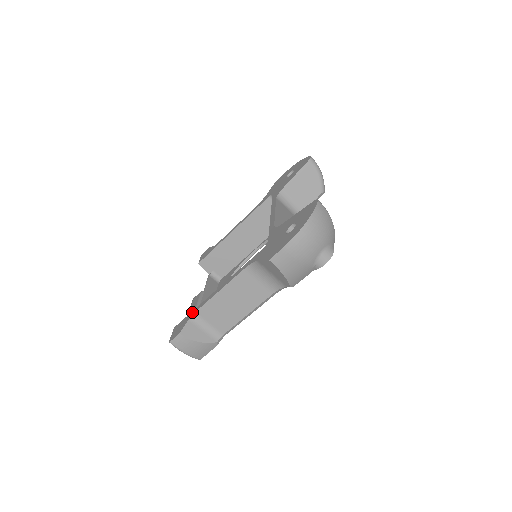
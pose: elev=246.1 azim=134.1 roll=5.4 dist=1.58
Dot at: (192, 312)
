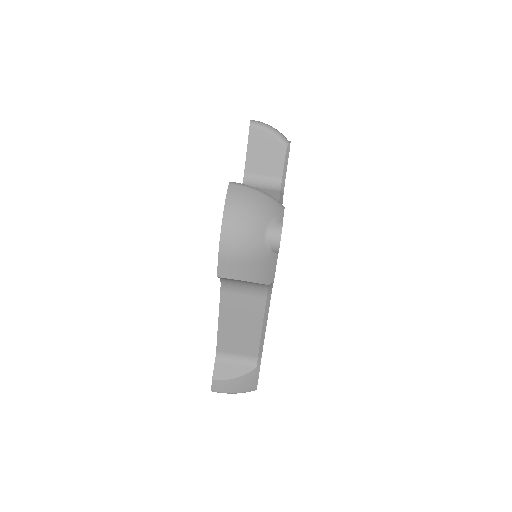
Dot at: occluded
